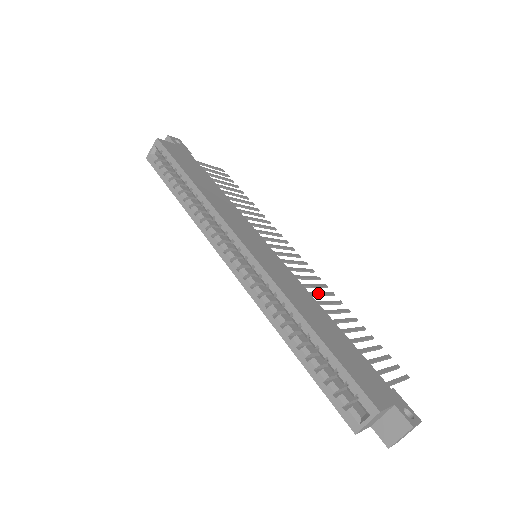
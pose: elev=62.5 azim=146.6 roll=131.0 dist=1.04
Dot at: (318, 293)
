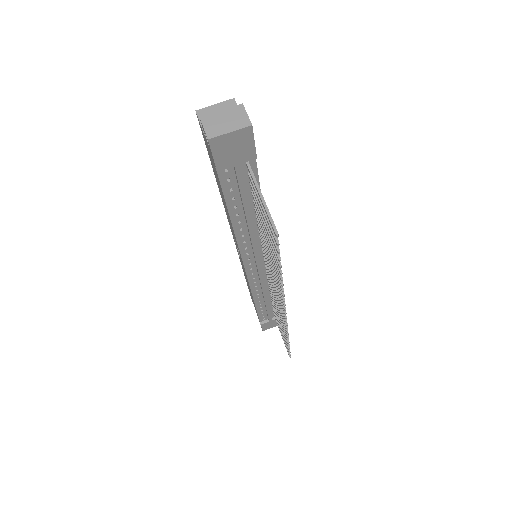
Dot at: occluded
